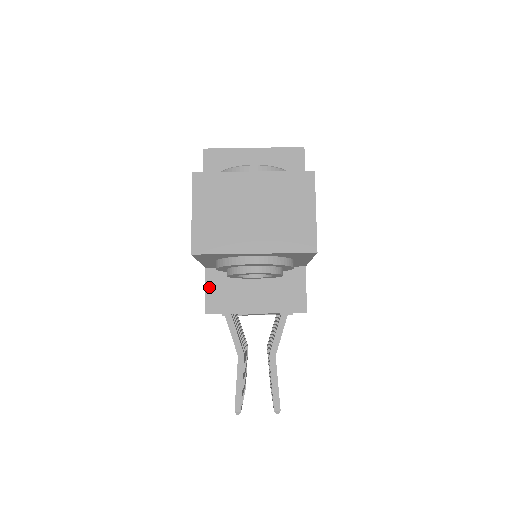
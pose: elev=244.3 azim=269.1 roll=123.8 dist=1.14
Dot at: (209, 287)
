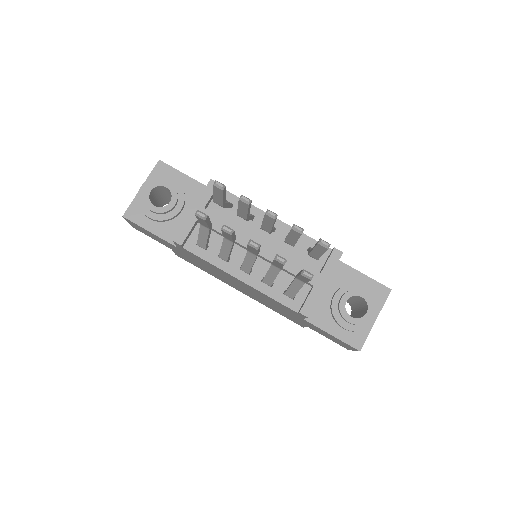
Dot at: occluded
